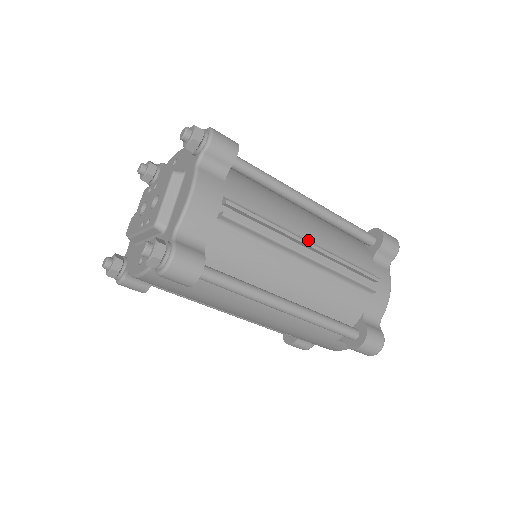
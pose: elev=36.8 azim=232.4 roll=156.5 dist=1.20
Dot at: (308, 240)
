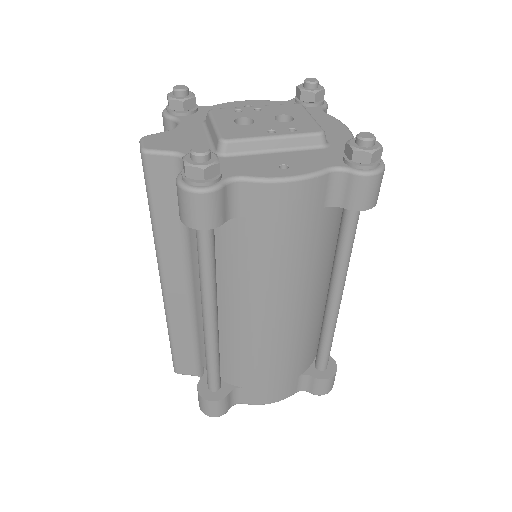
Dot at: occluded
